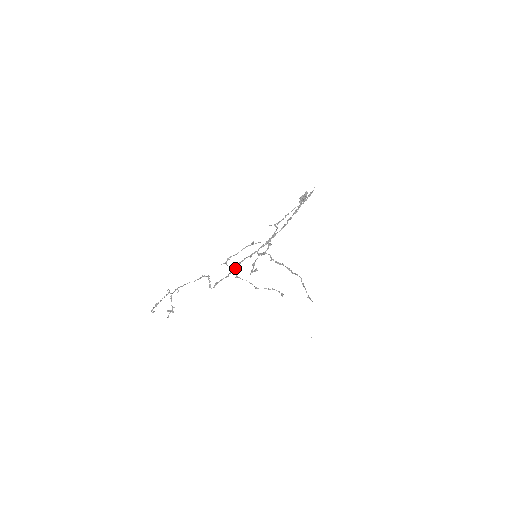
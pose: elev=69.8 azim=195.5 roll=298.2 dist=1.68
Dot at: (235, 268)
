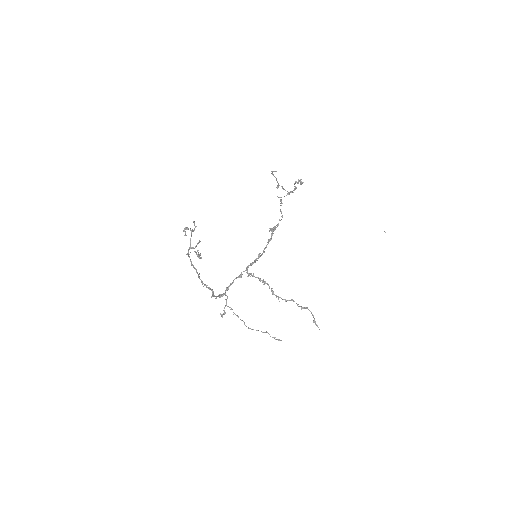
Dot at: (224, 293)
